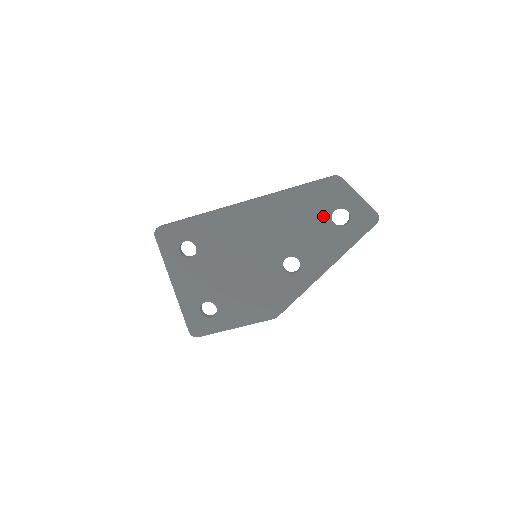
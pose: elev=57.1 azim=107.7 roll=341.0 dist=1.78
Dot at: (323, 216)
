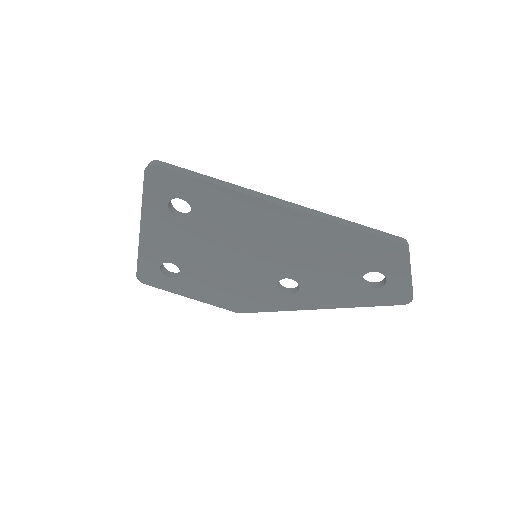
Dot at: (357, 268)
